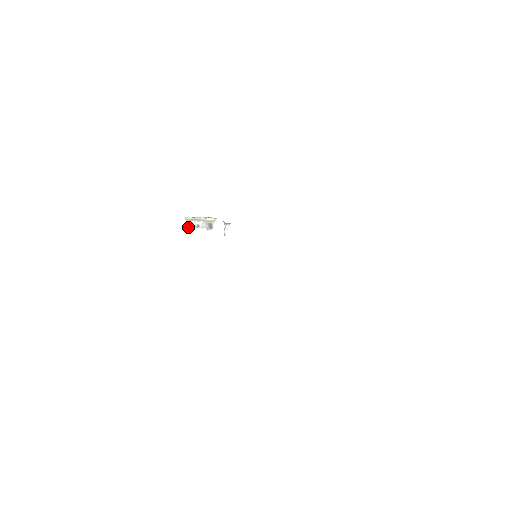
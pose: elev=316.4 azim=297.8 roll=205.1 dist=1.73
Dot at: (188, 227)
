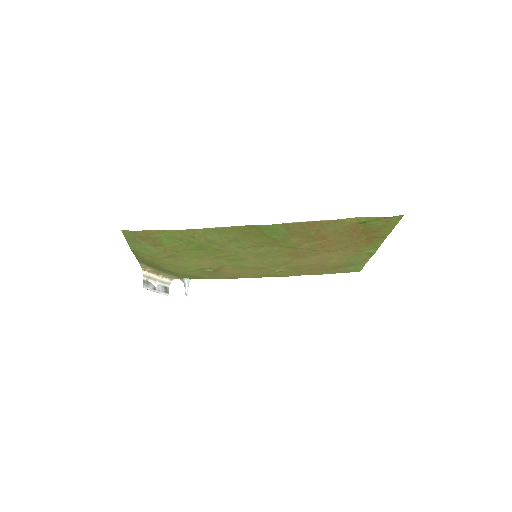
Dot at: (146, 287)
